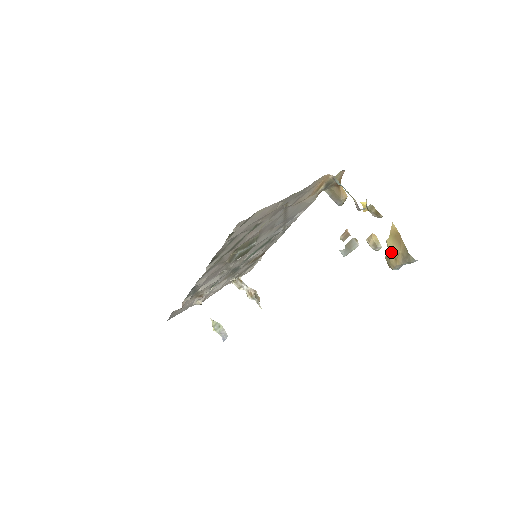
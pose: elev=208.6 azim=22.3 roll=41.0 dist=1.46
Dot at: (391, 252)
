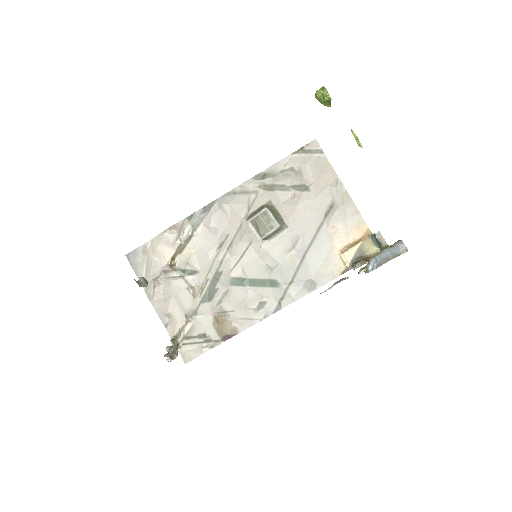
Dot at: occluded
